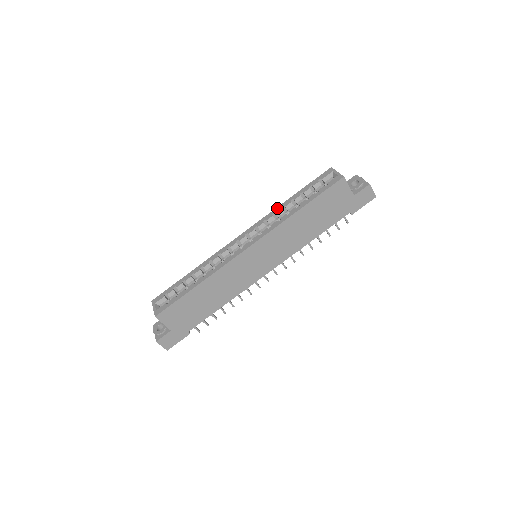
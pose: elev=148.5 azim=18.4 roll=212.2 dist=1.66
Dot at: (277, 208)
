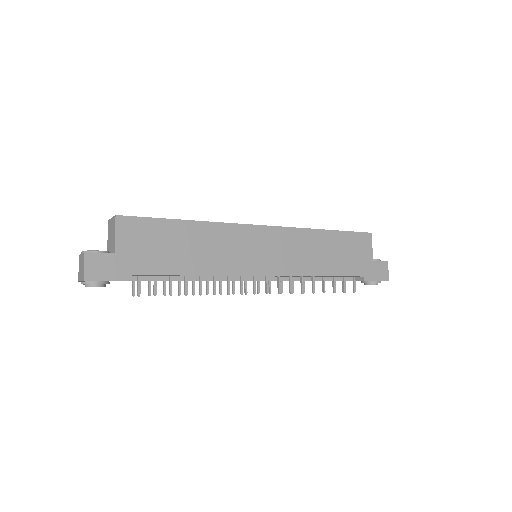
Dot at: occluded
